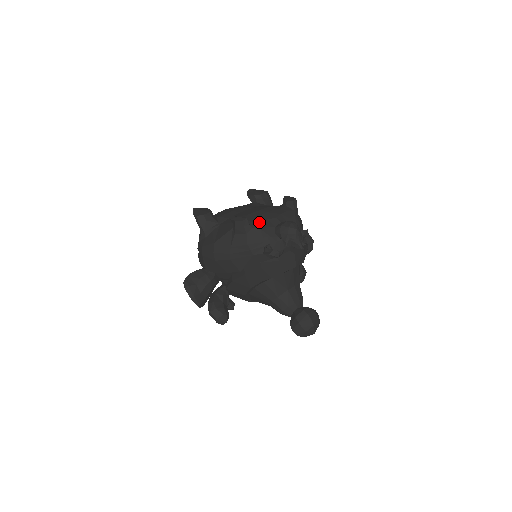
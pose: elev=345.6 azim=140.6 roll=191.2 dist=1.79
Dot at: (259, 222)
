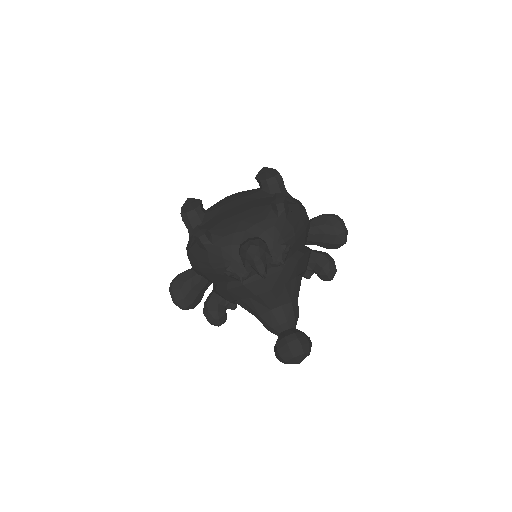
Dot at: (223, 237)
